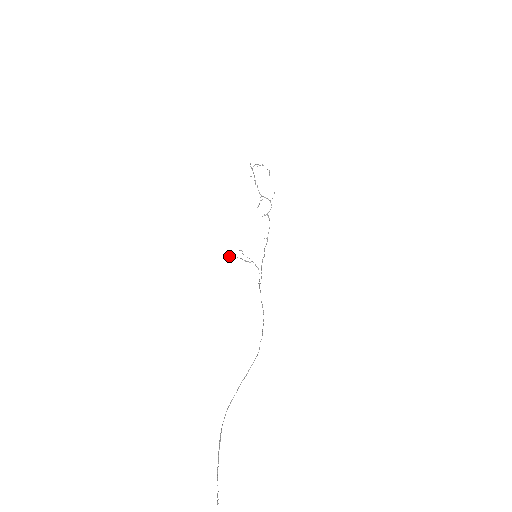
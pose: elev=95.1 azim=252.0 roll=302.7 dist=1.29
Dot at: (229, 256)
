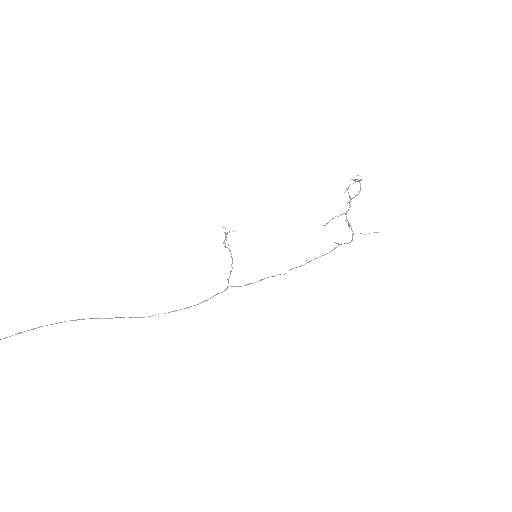
Dot at: occluded
